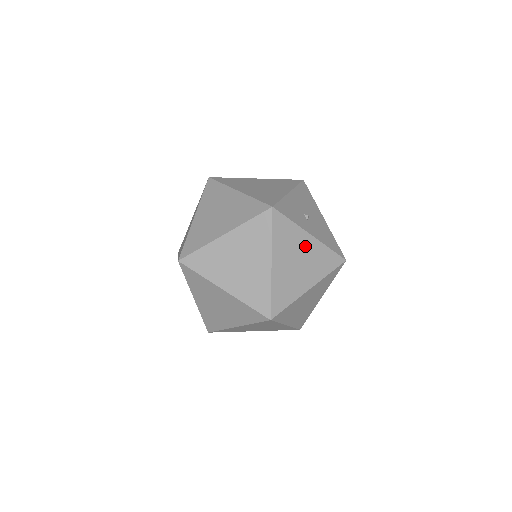
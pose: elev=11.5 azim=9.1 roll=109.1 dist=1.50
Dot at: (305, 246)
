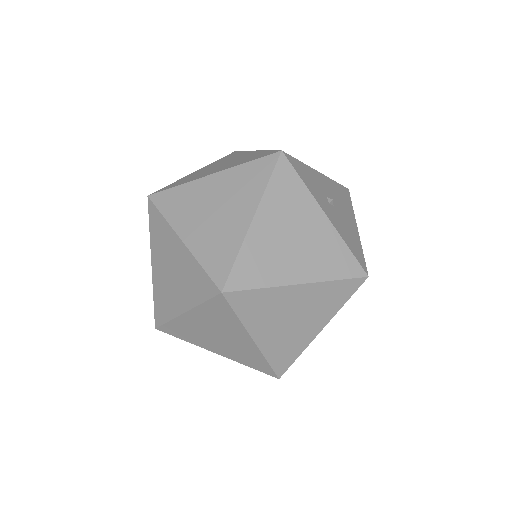
Dot at: (311, 223)
